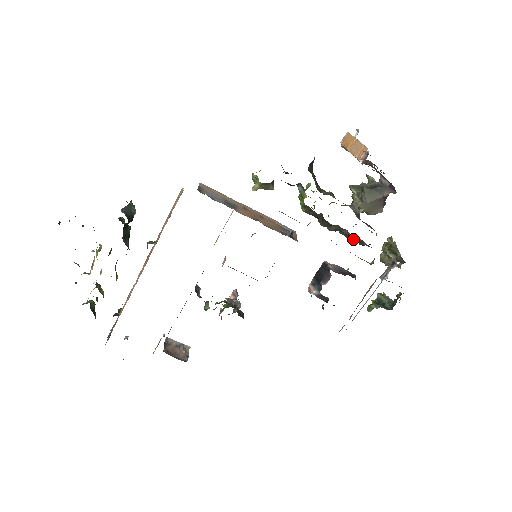
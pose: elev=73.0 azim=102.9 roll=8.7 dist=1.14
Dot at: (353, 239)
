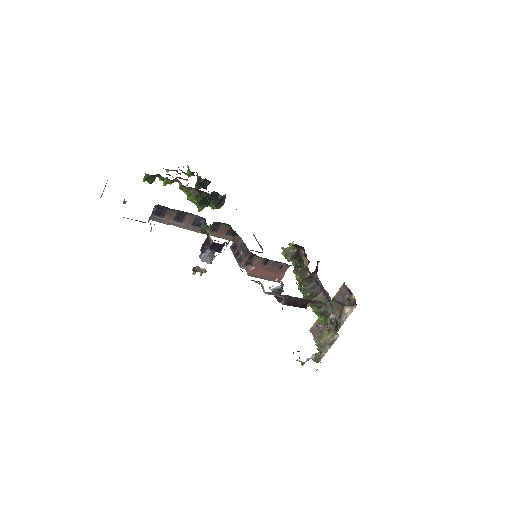
Dot at: (317, 299)
